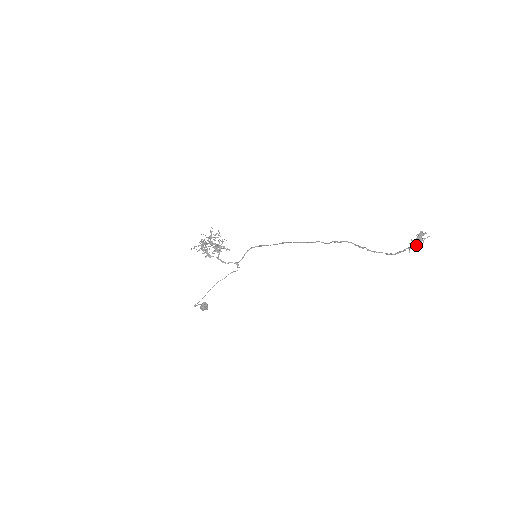
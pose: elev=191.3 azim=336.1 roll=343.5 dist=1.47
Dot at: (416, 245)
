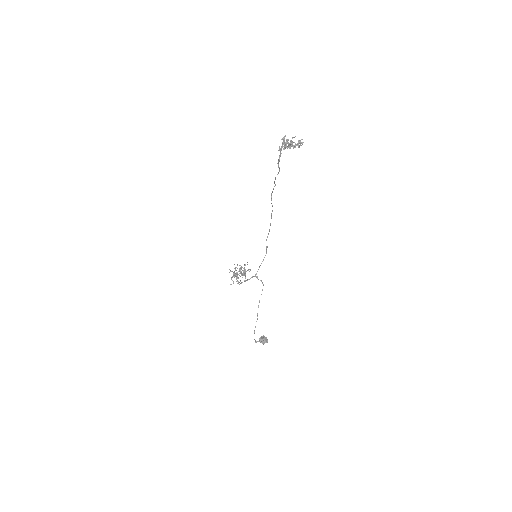
Dot at: (282, 144)
